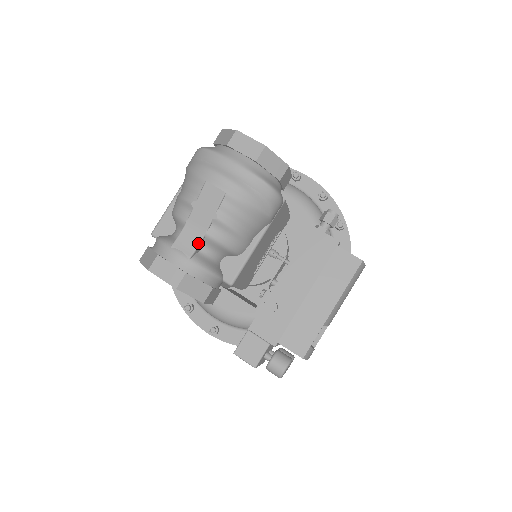
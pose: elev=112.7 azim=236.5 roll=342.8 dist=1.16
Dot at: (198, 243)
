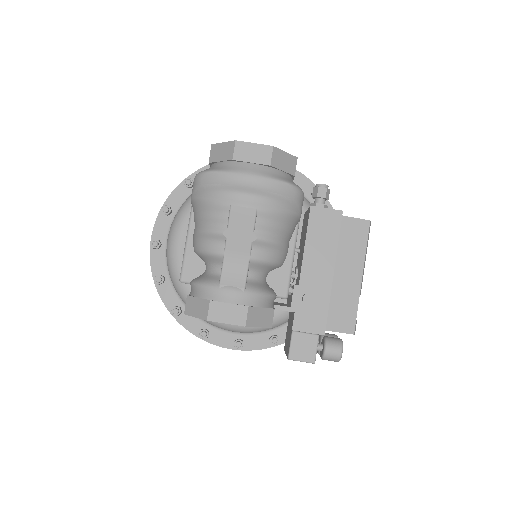
Dot at: (246, 271)
